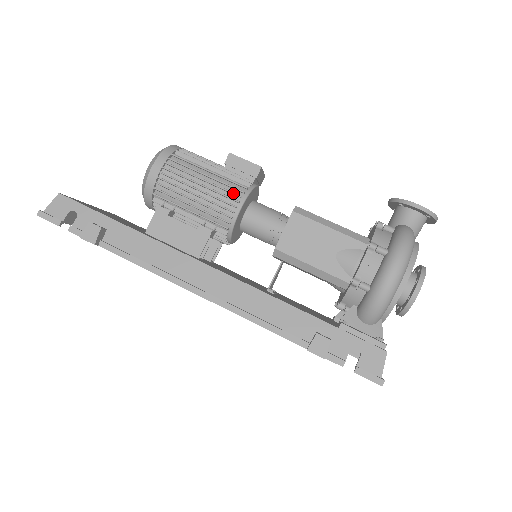
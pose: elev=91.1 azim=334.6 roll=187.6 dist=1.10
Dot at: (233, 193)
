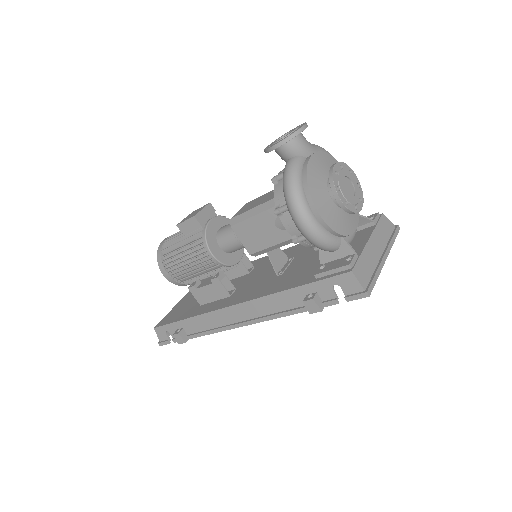
Dot at: (199, 251)
